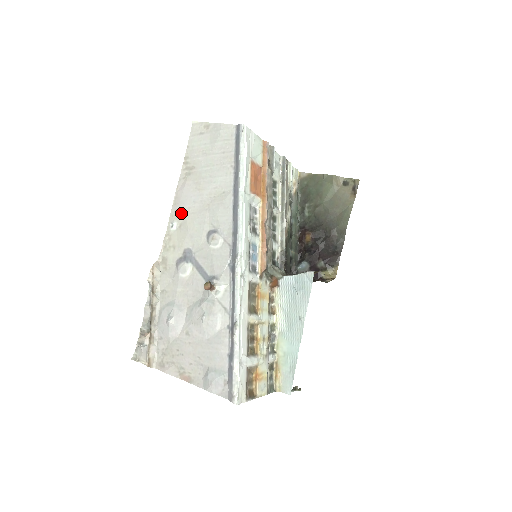
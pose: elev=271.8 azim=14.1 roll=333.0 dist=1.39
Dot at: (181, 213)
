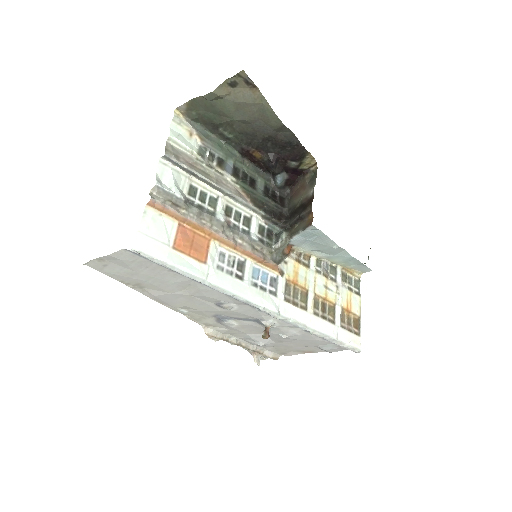
Dot at: (177, 306)
